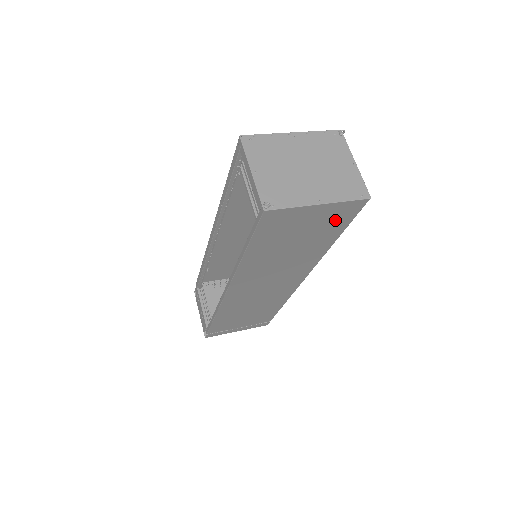
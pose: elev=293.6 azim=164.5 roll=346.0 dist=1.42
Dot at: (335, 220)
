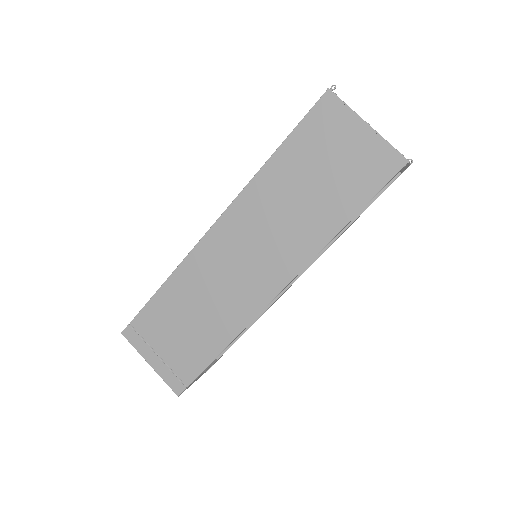
Dot at: (365, 173)
